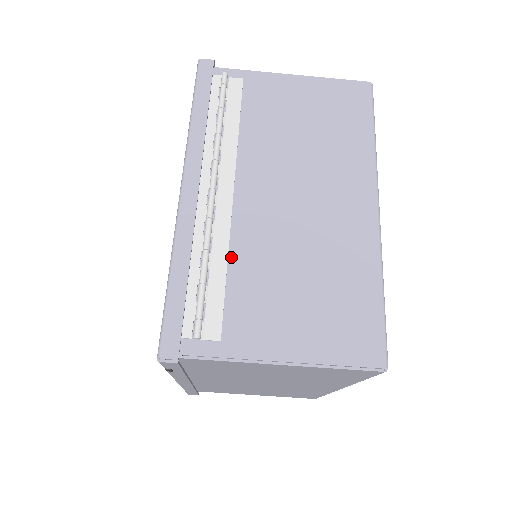
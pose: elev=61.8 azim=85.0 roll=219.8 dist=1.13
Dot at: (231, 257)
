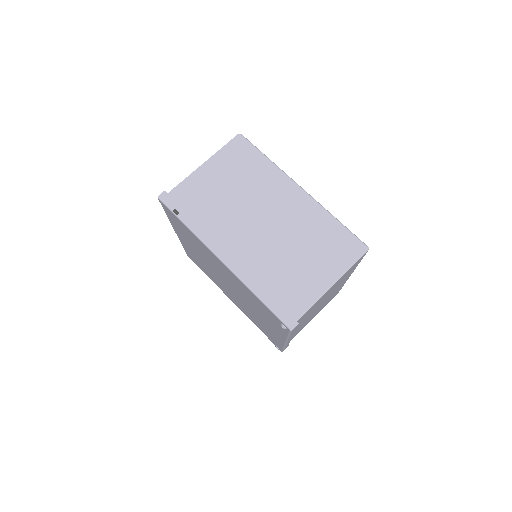
Dot at: occluded
